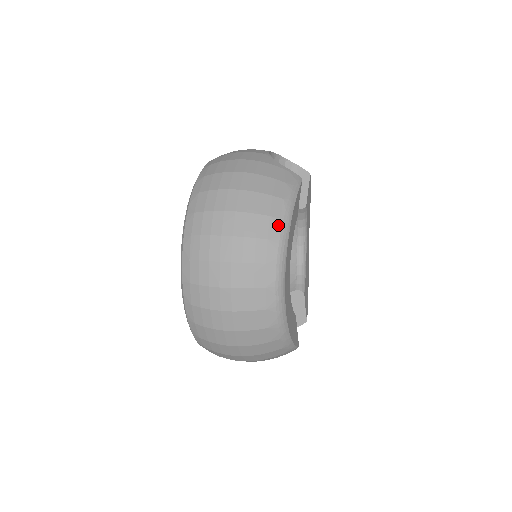
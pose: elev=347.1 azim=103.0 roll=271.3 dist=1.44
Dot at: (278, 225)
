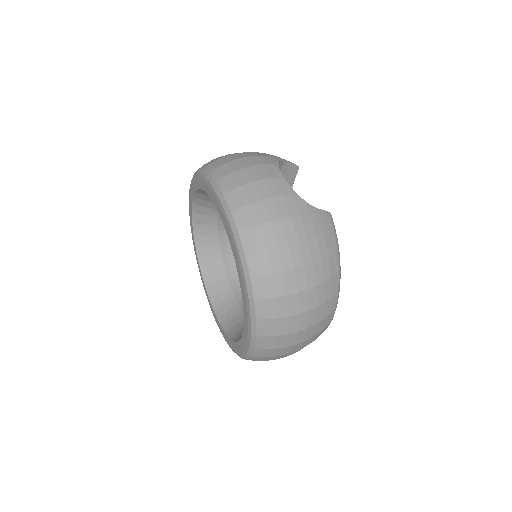
Dot at: (336, 282)
